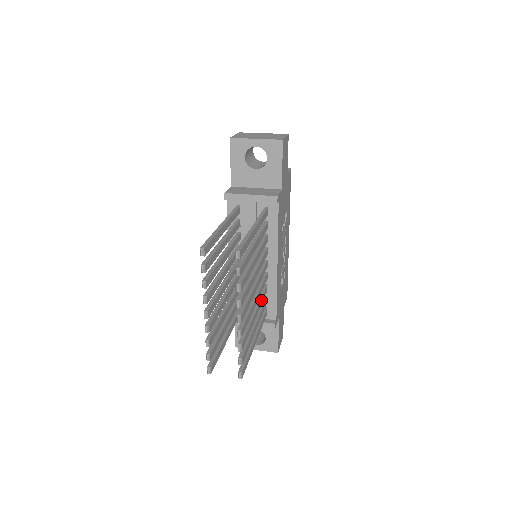
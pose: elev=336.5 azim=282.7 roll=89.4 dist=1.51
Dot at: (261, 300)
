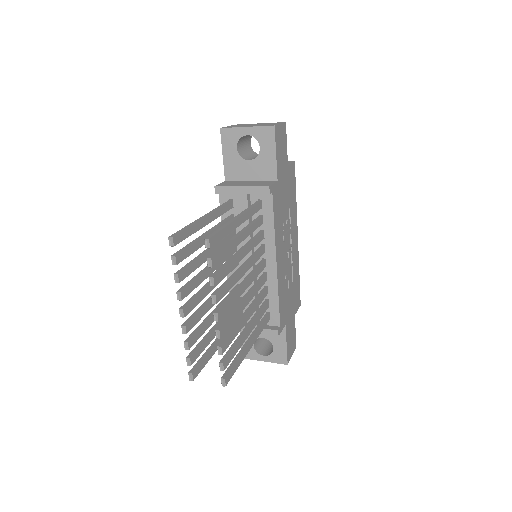
Dot at: (257, 302)
